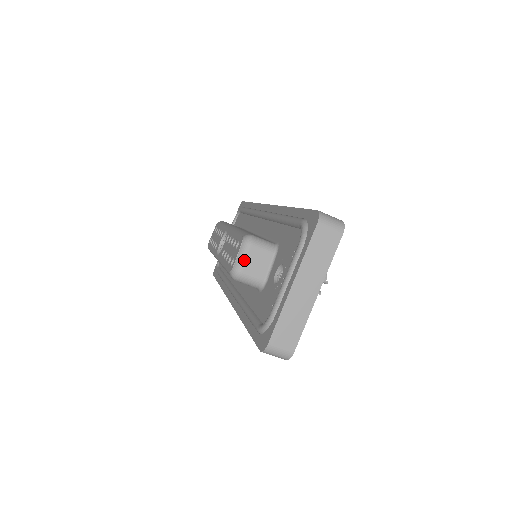
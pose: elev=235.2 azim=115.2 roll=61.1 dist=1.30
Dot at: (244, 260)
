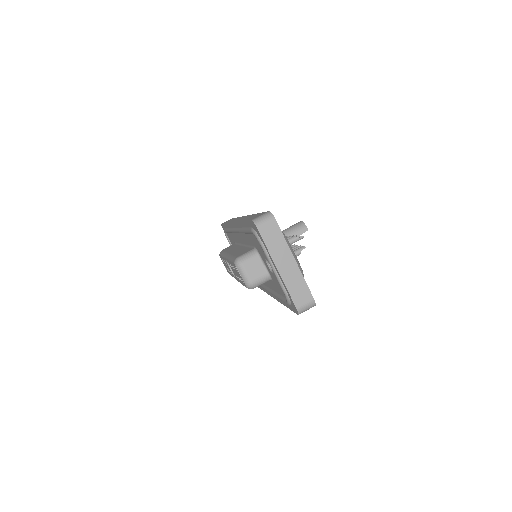
Dot at: (246, 275)
